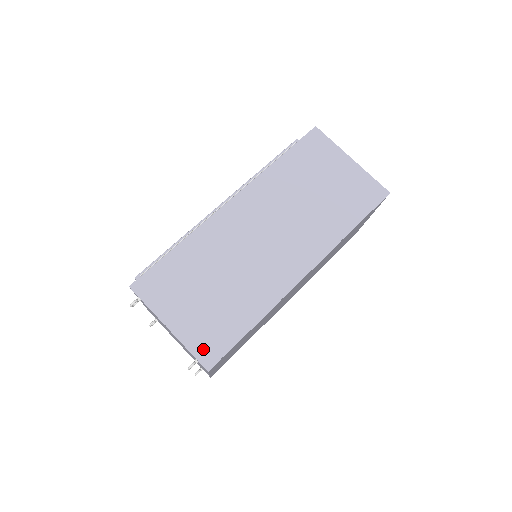
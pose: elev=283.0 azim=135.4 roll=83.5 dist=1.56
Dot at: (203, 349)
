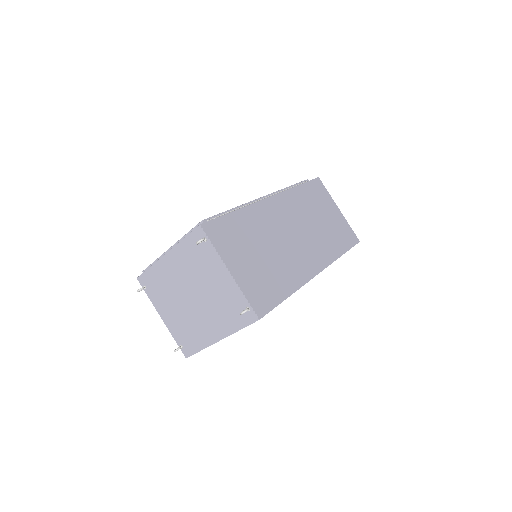
Dot at: (256, 300)
